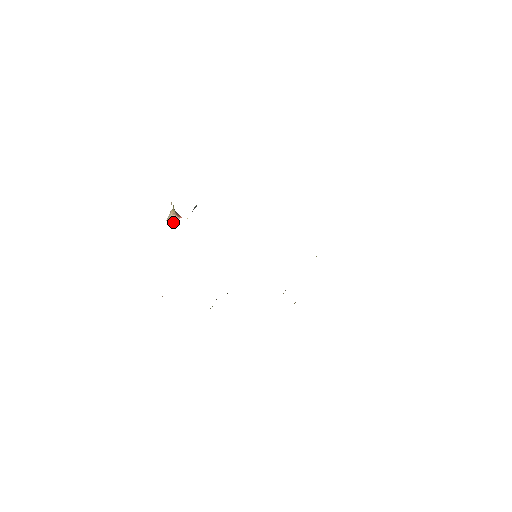
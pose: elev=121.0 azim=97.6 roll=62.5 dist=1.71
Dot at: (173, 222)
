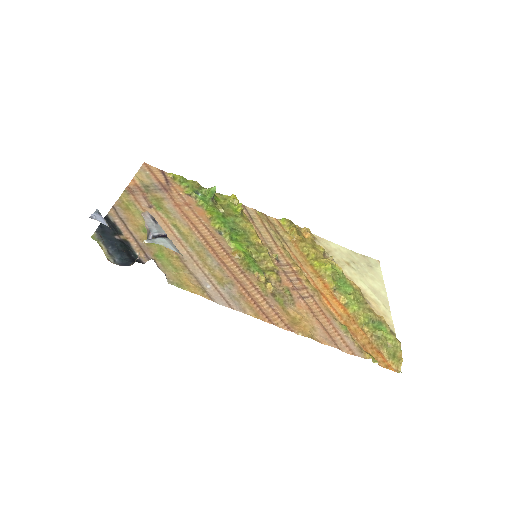
Dot at: (151, 218)
